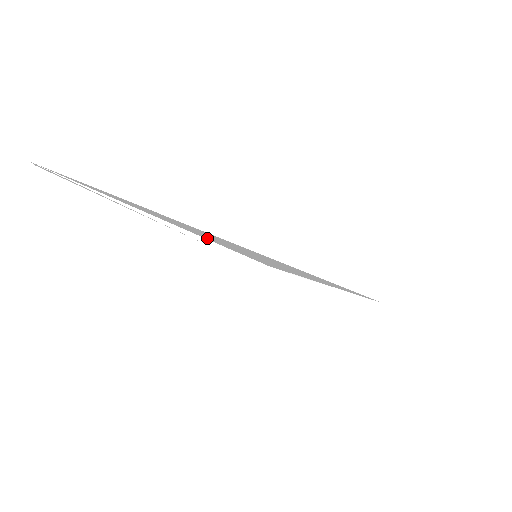
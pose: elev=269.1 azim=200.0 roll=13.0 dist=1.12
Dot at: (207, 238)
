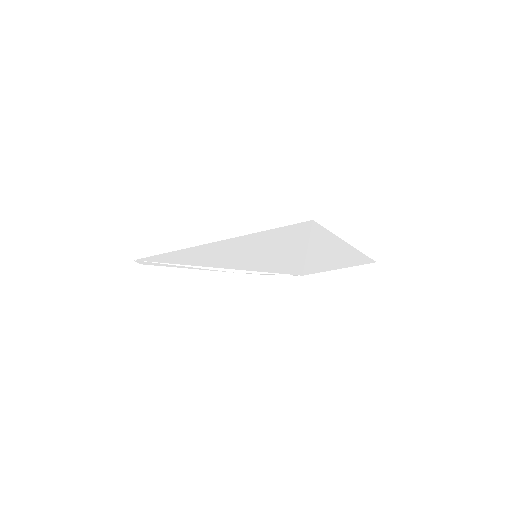
Dot at: (236, 266)
